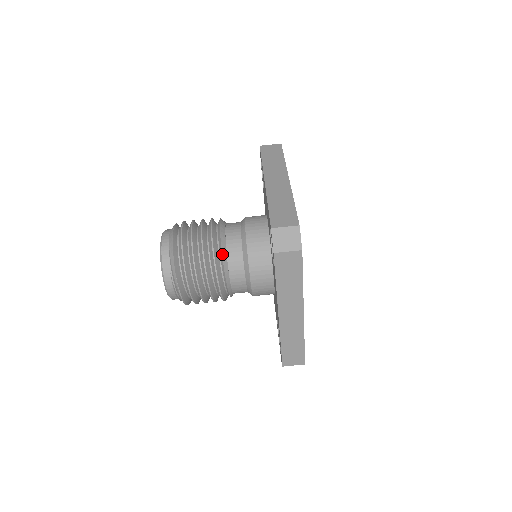
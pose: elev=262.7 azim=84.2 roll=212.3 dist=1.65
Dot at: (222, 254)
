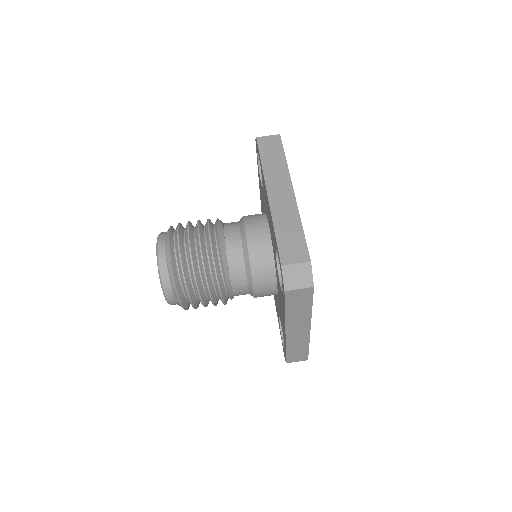
Dot at: (224, 267)
